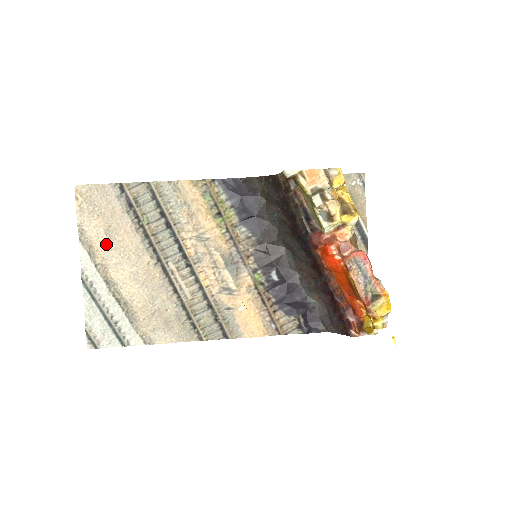
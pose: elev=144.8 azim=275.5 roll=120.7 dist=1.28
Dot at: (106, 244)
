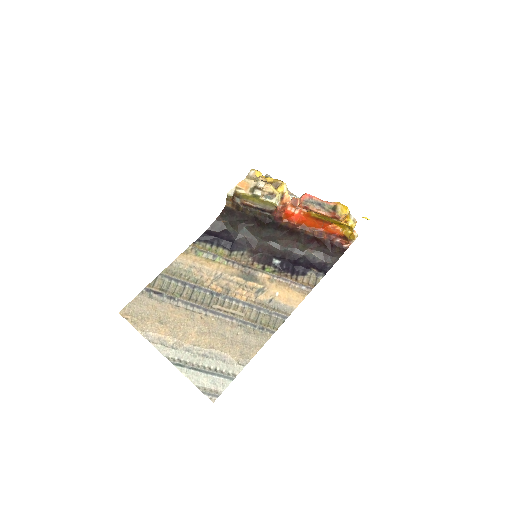
Dot at: (167, 329)
